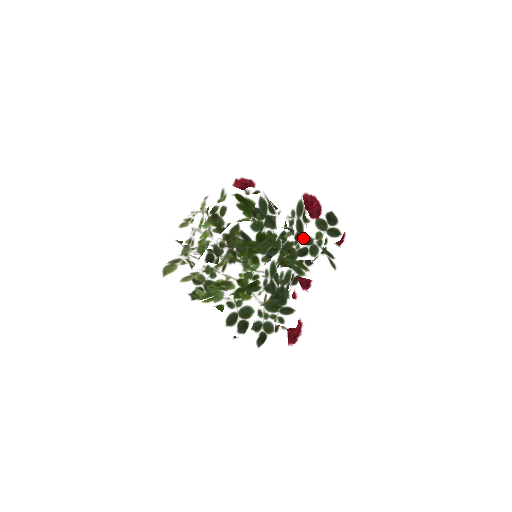
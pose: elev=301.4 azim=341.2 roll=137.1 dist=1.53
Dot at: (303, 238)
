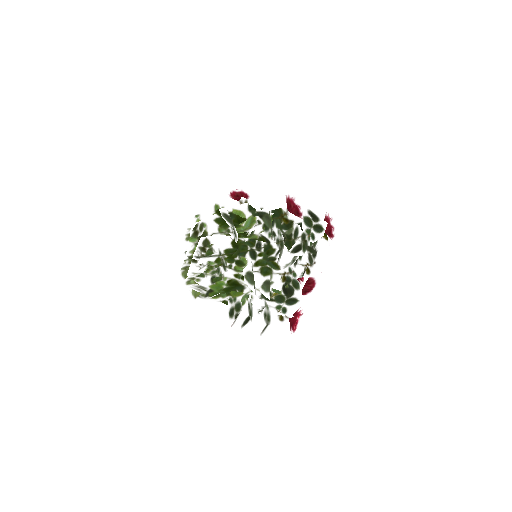
Dot at: (273, 241)
